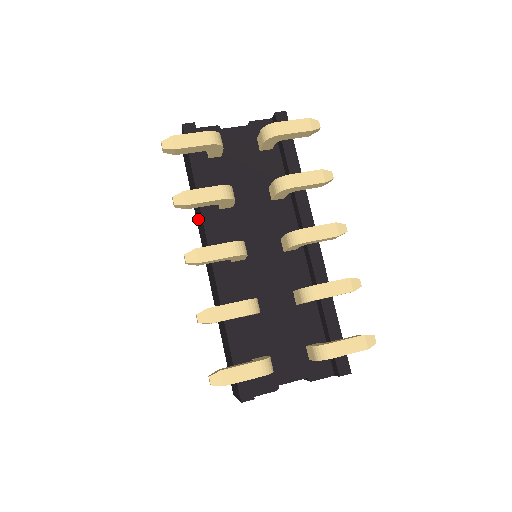
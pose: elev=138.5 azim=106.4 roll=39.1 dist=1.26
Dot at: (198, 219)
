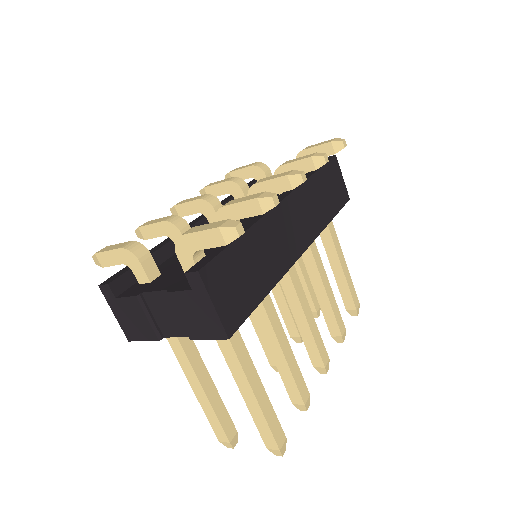
Dot at: occluded
